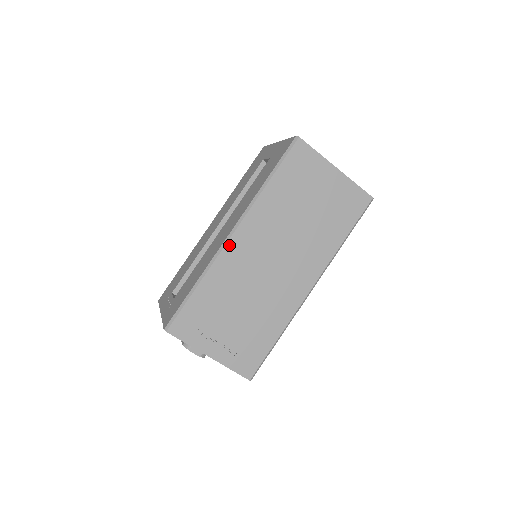
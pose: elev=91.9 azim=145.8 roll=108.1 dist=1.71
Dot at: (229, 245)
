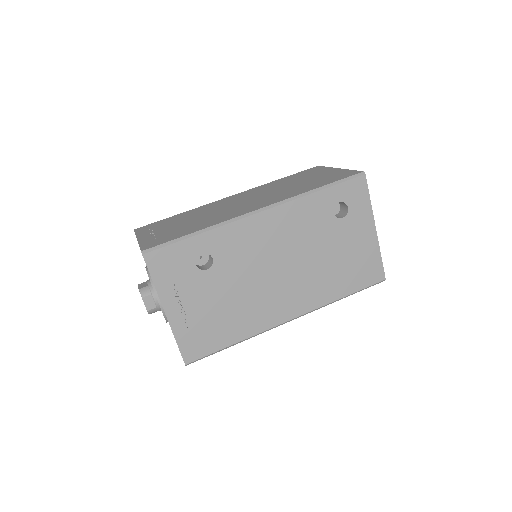
Dot at: (222, 200)
